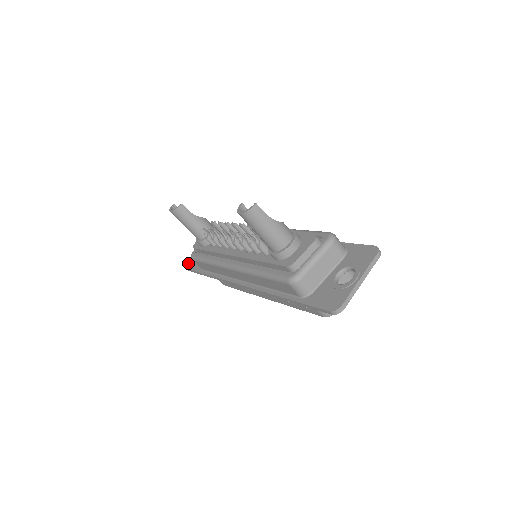
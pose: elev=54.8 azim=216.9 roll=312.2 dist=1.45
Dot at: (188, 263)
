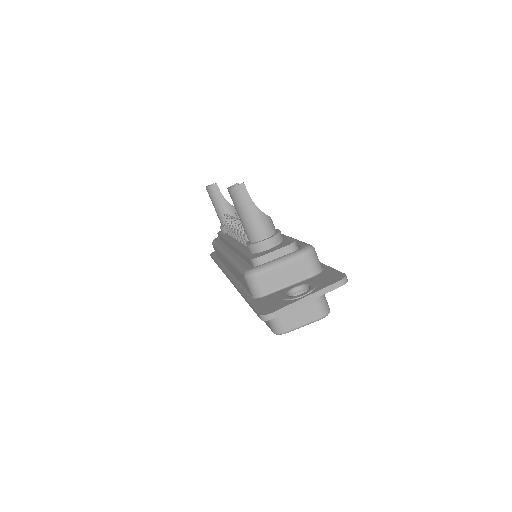
Dot at: occluded
